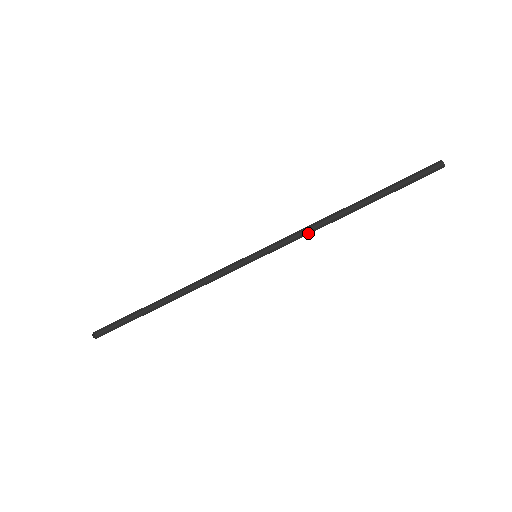
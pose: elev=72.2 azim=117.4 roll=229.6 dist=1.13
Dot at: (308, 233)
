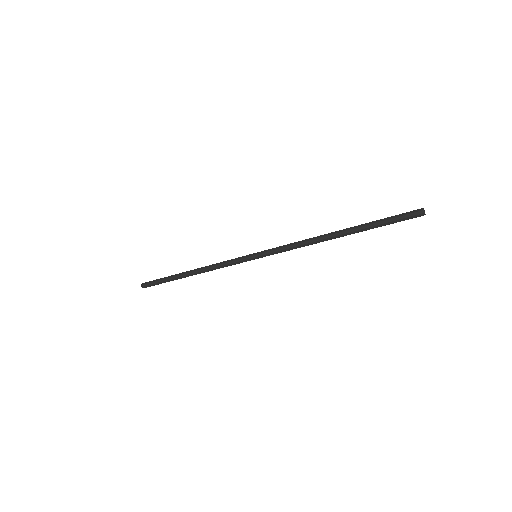
Dot at: (299, 247)
